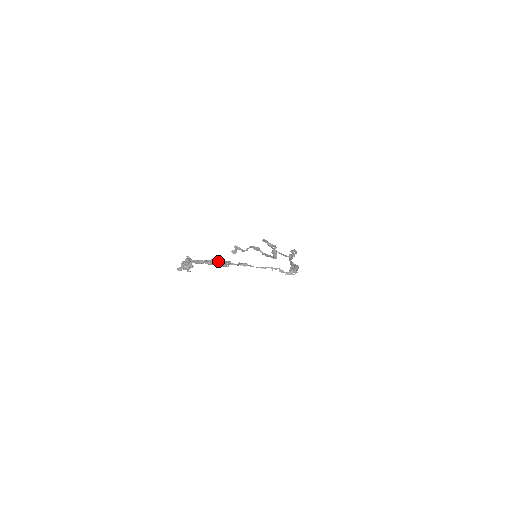
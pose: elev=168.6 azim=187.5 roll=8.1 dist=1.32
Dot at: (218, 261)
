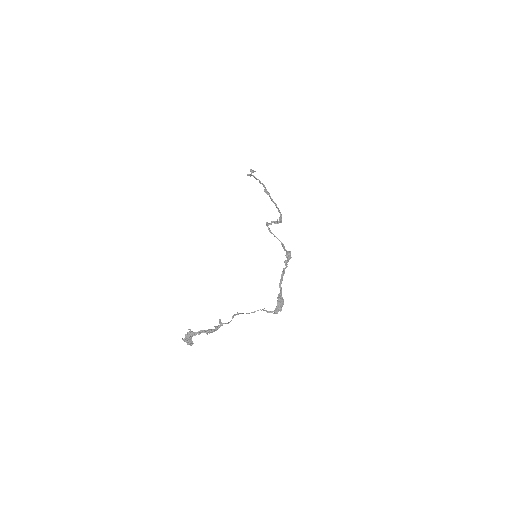
Dot at: (213, 330)
